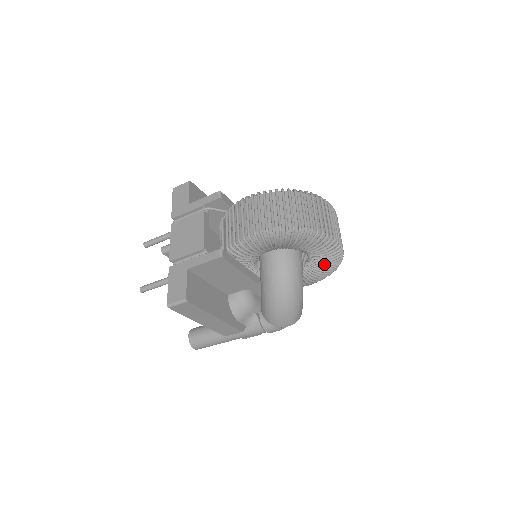
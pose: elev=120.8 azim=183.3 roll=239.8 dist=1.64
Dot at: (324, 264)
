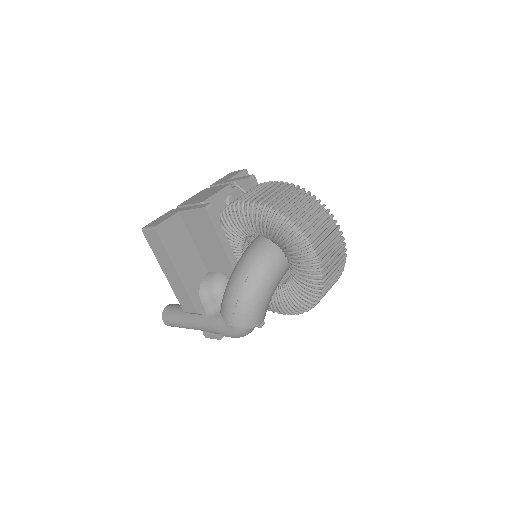
Dot at: (301, 283)
